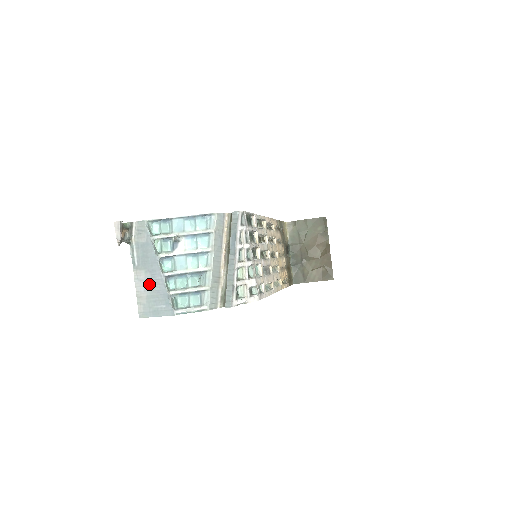
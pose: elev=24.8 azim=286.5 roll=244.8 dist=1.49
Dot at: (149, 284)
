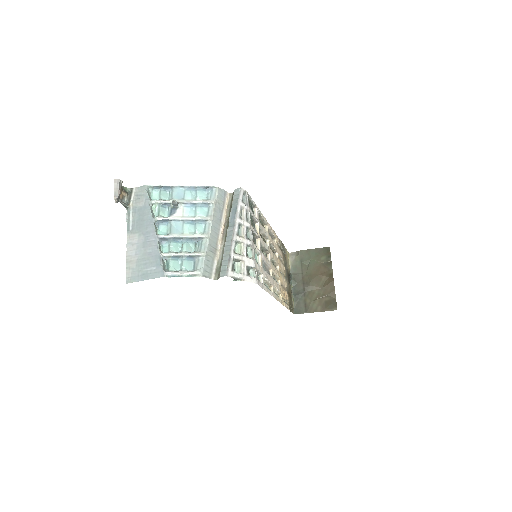
Dot at: (141, 247)
